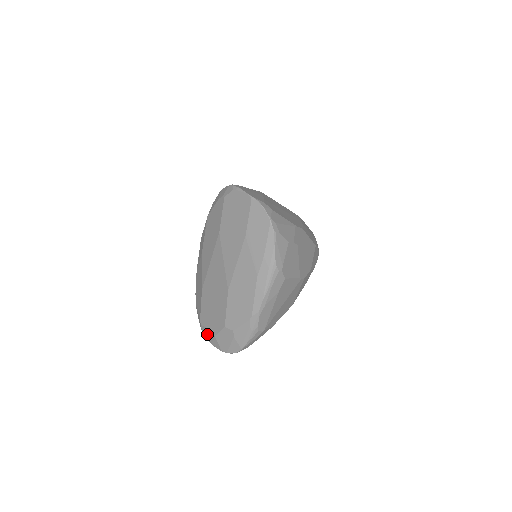
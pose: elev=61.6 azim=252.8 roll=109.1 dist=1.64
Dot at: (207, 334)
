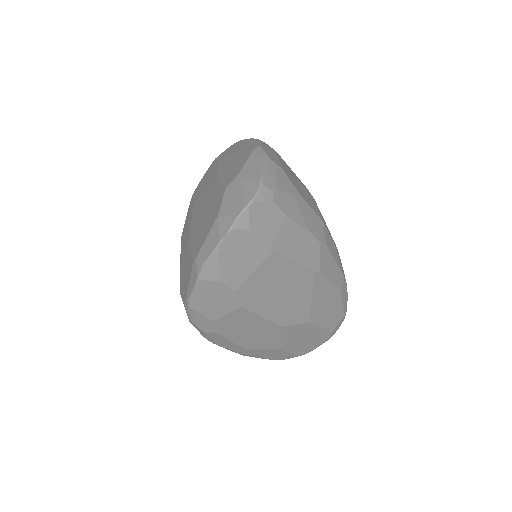
Dot at: (208, 246)
